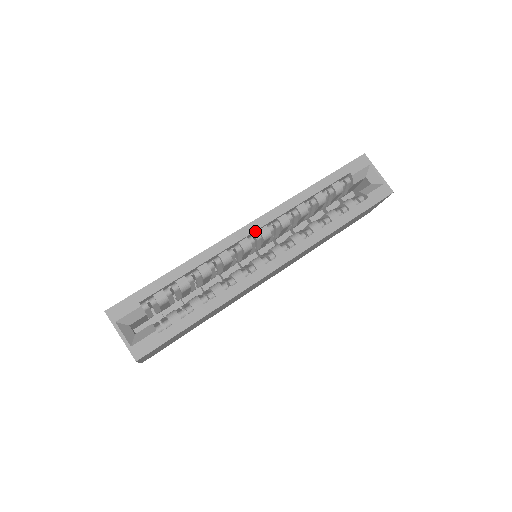
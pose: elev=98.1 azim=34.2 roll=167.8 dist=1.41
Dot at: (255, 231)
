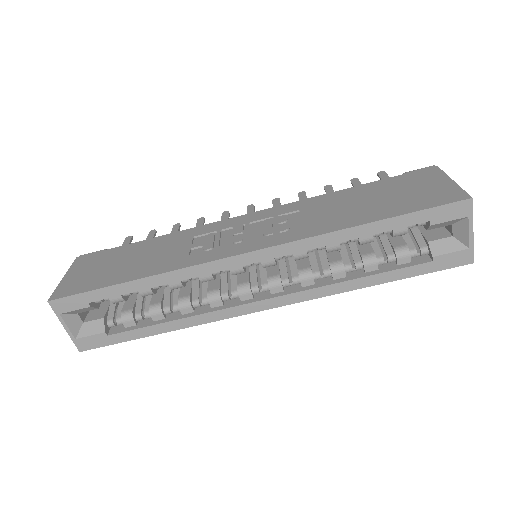
Dot at: (254, 261)
